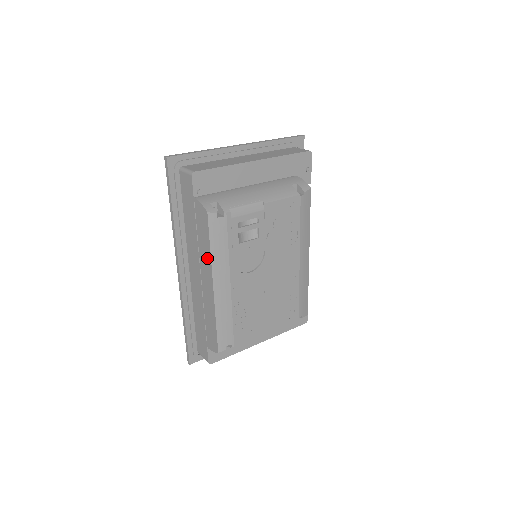
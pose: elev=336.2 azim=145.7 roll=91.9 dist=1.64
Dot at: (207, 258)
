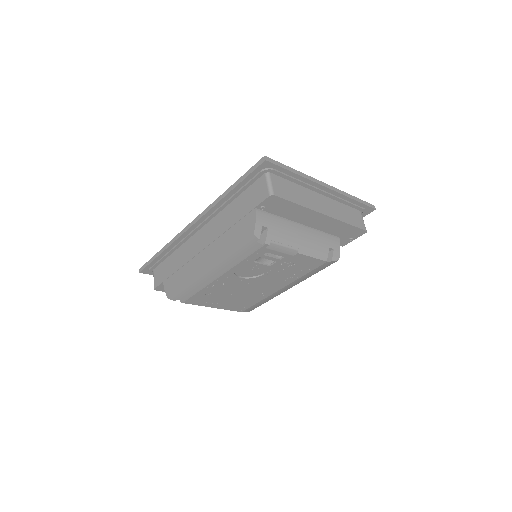
Dot at: (222, 251)
